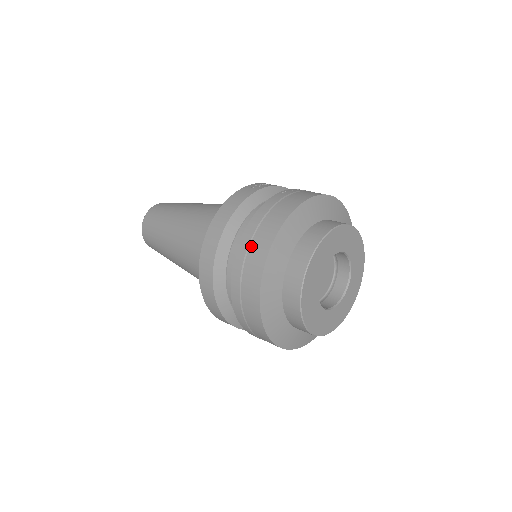
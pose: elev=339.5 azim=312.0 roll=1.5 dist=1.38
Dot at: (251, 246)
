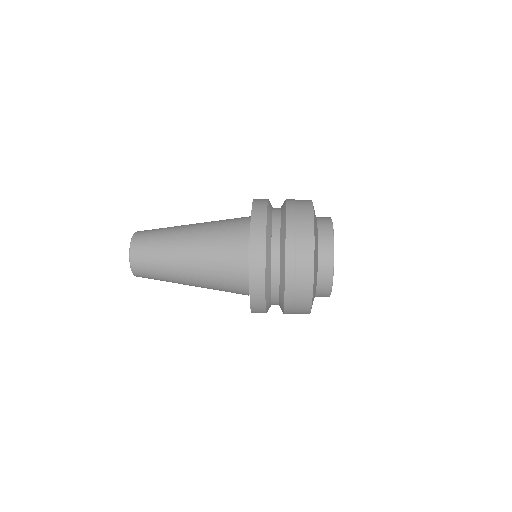
Dot at: (298, 221)
